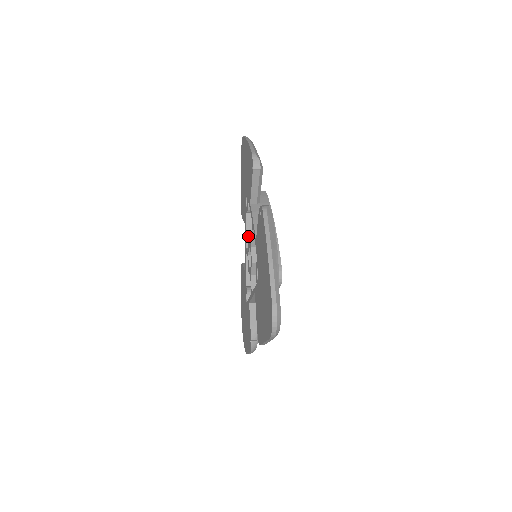
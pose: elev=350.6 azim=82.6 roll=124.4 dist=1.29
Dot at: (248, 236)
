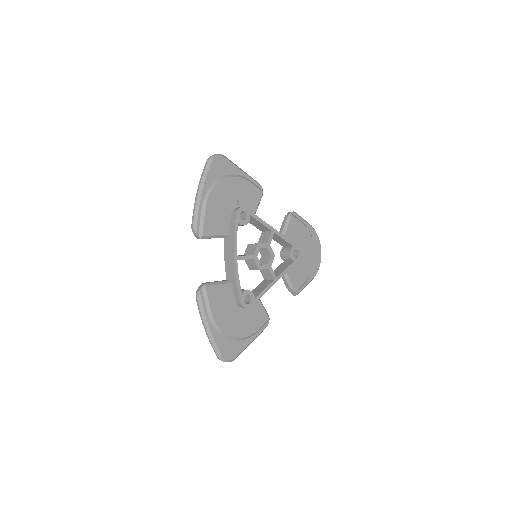
Dot at: (257, 227)
